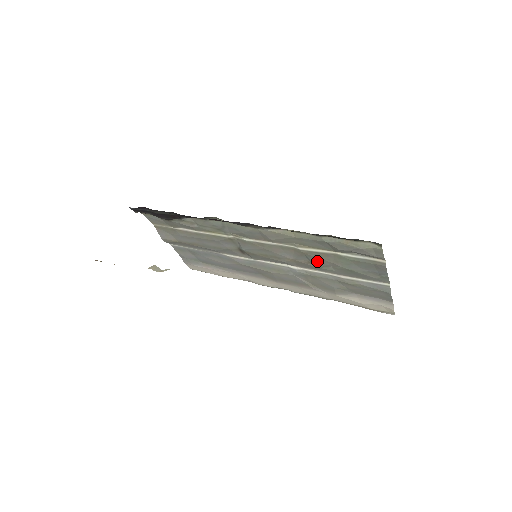
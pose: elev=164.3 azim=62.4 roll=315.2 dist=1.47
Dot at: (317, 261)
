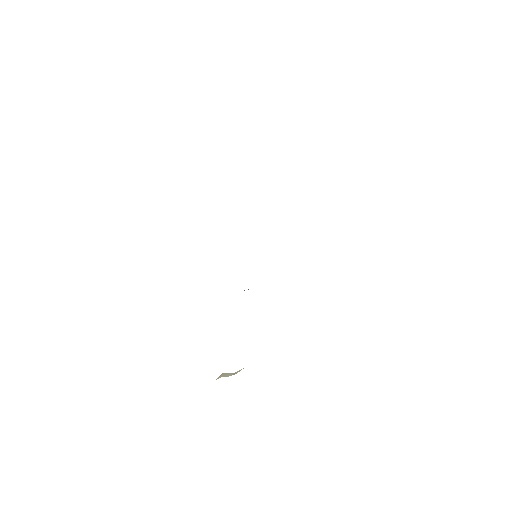
Dot at: occluded
